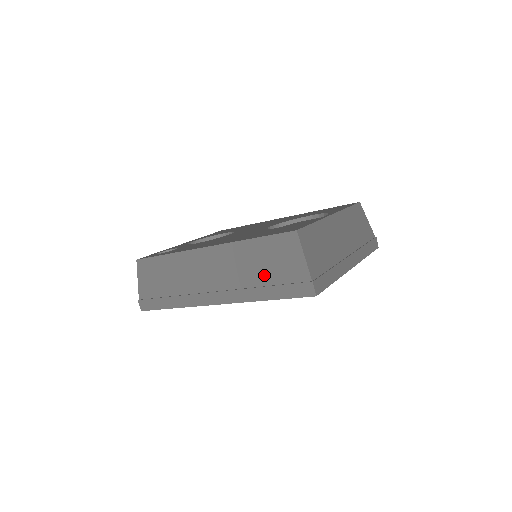
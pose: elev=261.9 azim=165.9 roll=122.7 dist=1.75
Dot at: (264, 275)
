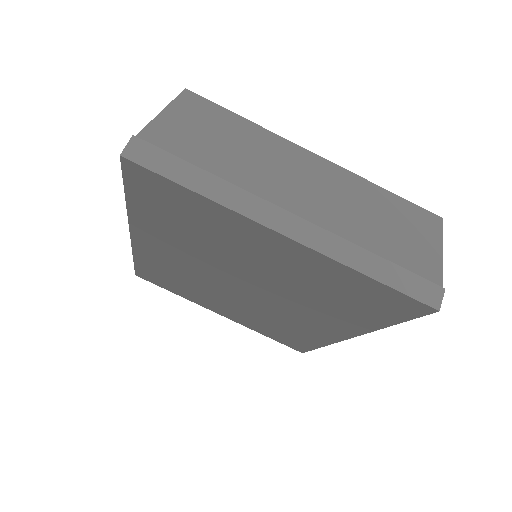
Dot at: occluded
